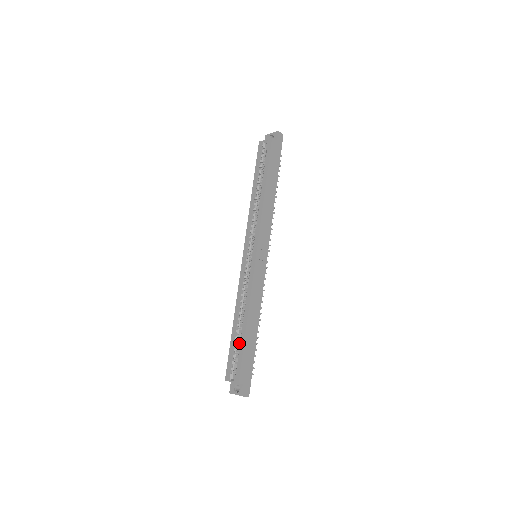
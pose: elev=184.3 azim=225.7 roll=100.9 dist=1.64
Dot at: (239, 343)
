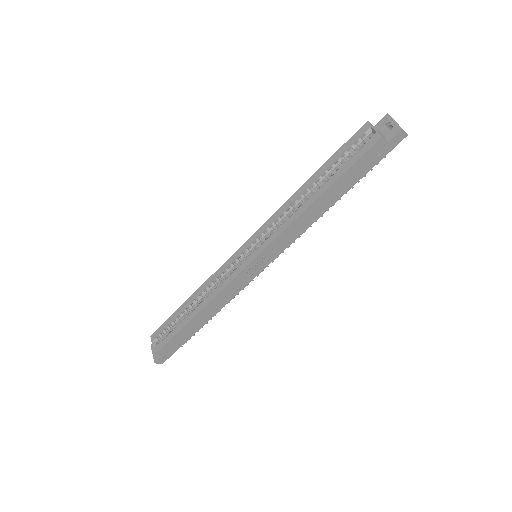
Dot at: (178, 324)
